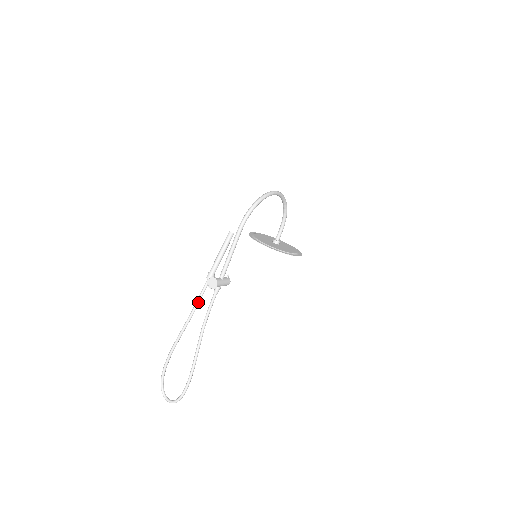
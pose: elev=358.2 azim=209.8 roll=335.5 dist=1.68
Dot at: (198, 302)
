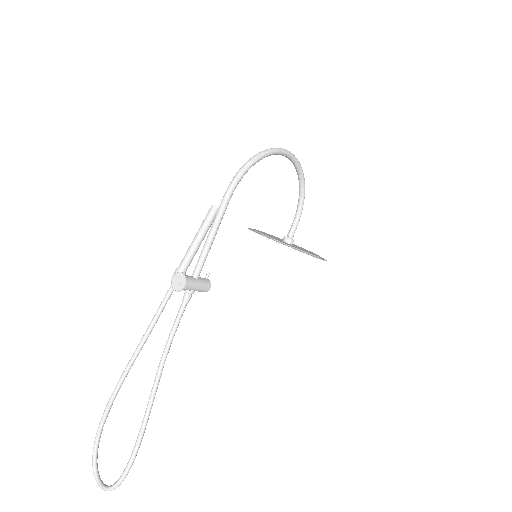
Dot at: (157, 316)
